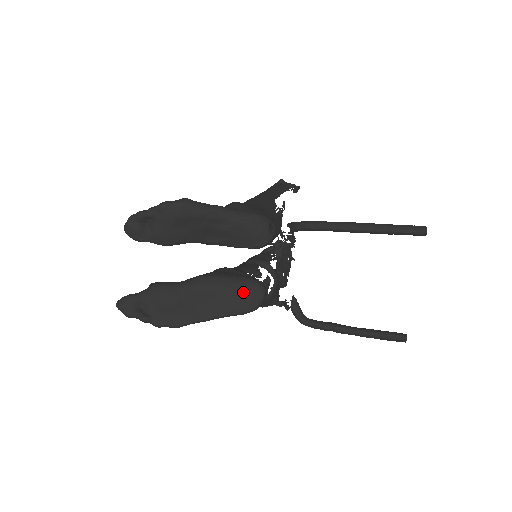
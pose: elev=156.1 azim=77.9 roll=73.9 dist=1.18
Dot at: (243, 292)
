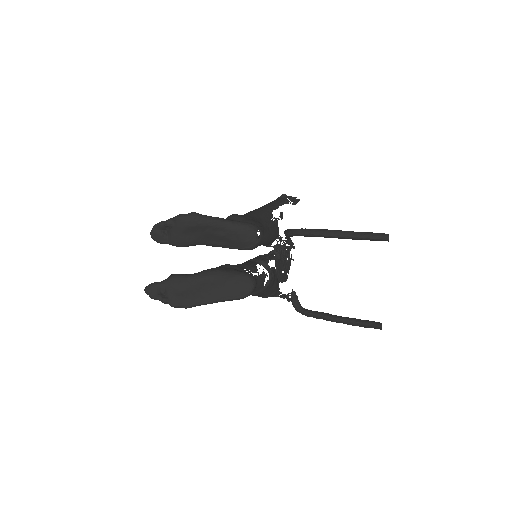
Dot at: (237, 283)
